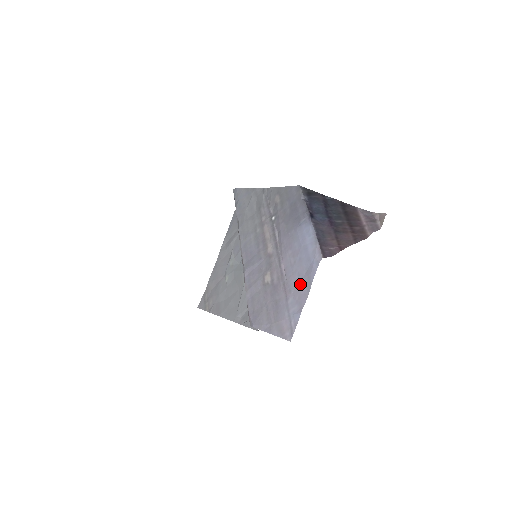
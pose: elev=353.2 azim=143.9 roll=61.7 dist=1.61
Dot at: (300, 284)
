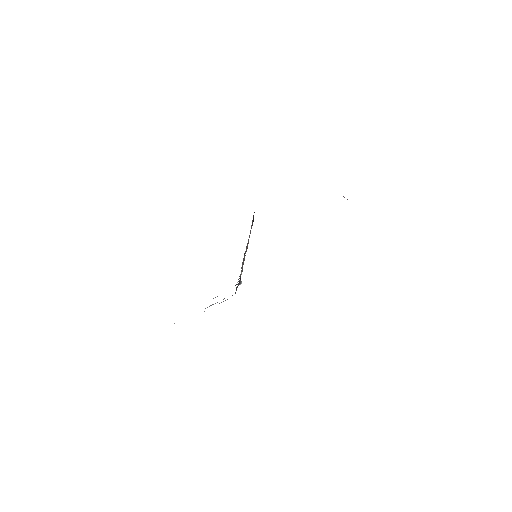
Dot at: occluded
